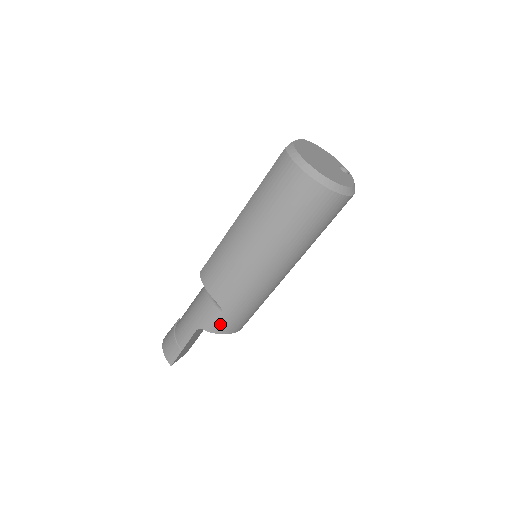
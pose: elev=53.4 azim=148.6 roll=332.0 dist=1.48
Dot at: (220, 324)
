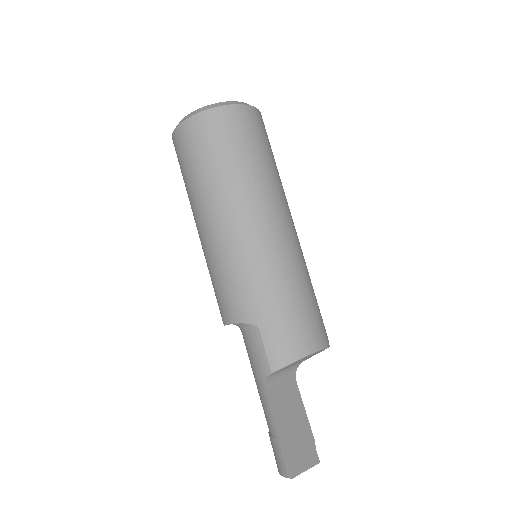
Dot at: (274, 348)
